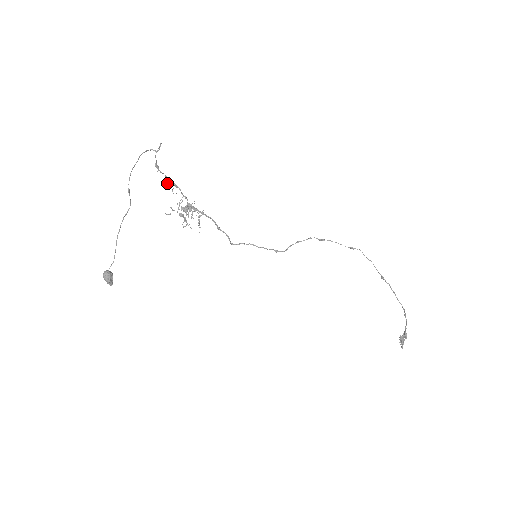
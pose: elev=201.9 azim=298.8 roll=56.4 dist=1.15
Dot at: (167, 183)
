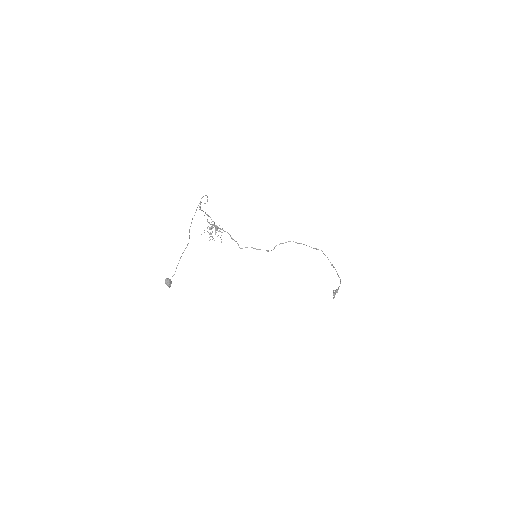
Dot at: (204, 215)
